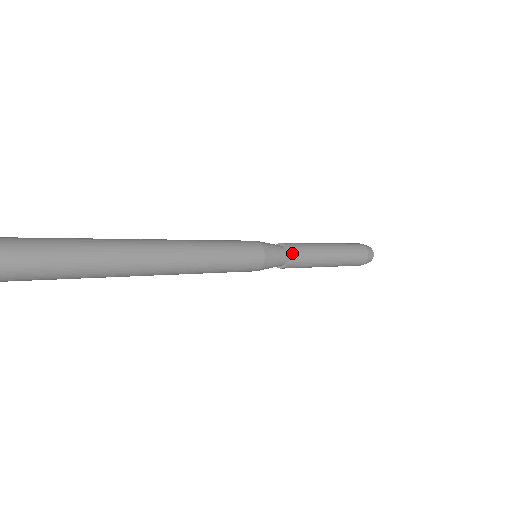
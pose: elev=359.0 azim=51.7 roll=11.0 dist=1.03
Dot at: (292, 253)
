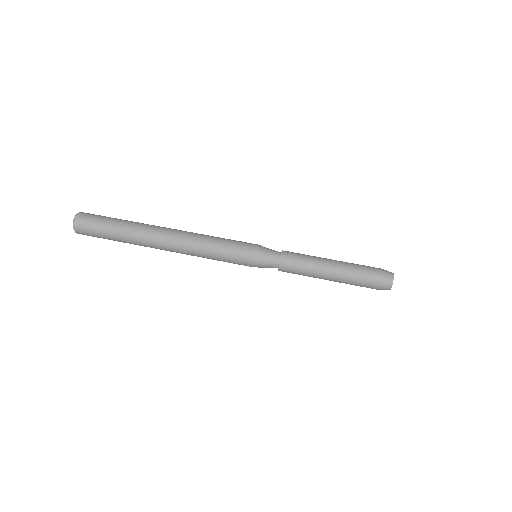
Dot at: (282, 270)
